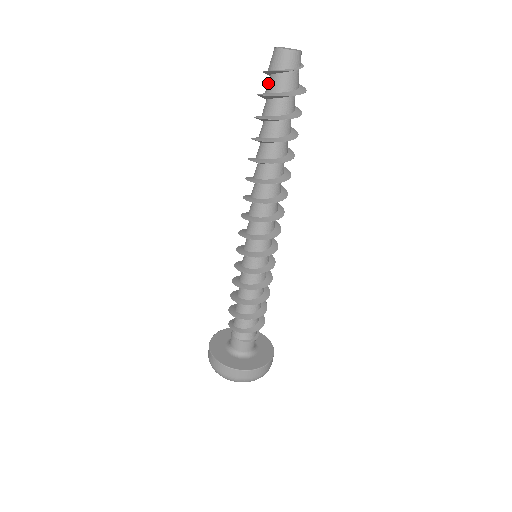
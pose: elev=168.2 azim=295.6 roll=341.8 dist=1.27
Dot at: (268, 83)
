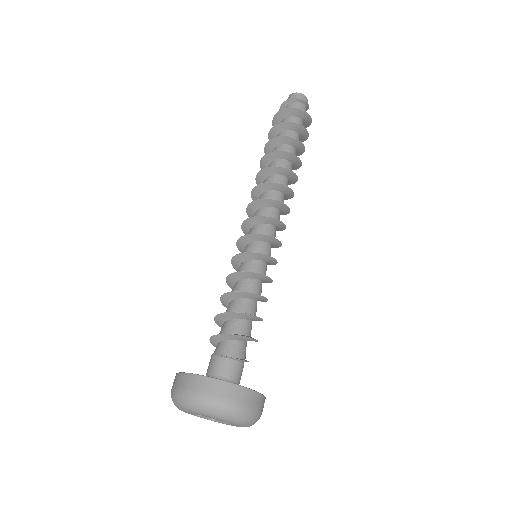
Dot at: occluded
